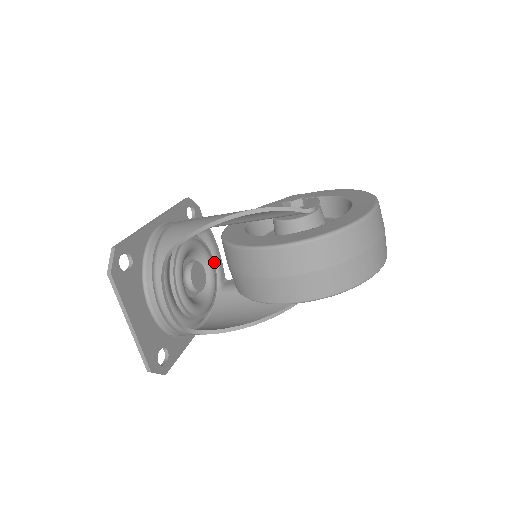
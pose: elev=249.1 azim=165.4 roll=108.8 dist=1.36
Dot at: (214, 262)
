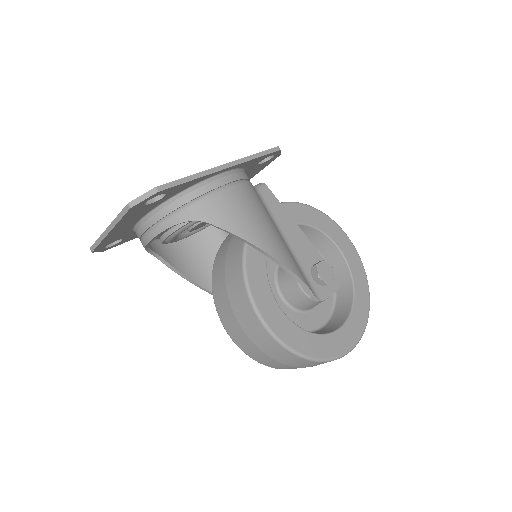
Dot at: occluded
